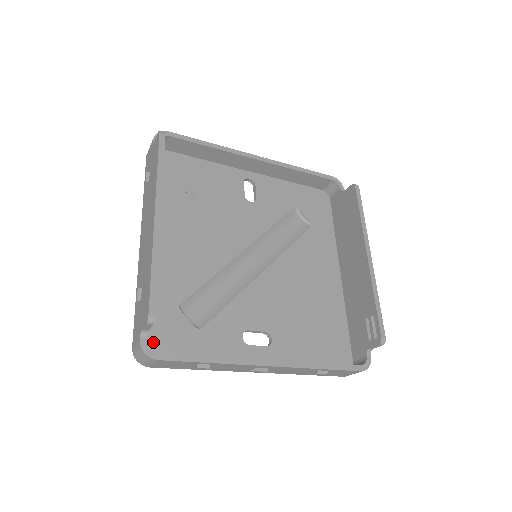
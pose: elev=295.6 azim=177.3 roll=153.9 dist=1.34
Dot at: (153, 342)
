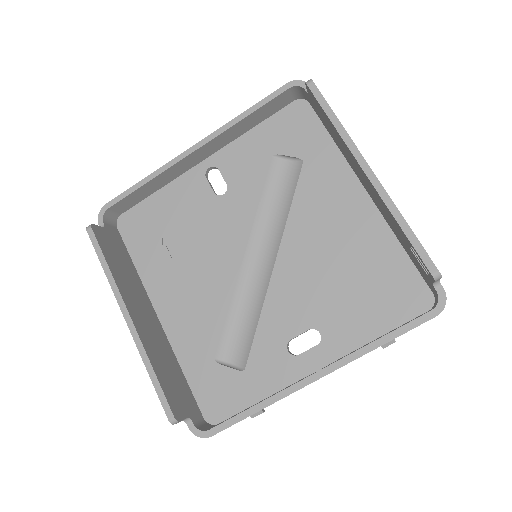
Dot at: (211, 408)
